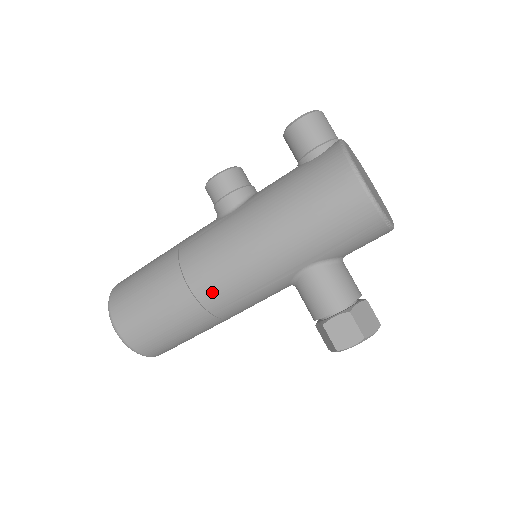
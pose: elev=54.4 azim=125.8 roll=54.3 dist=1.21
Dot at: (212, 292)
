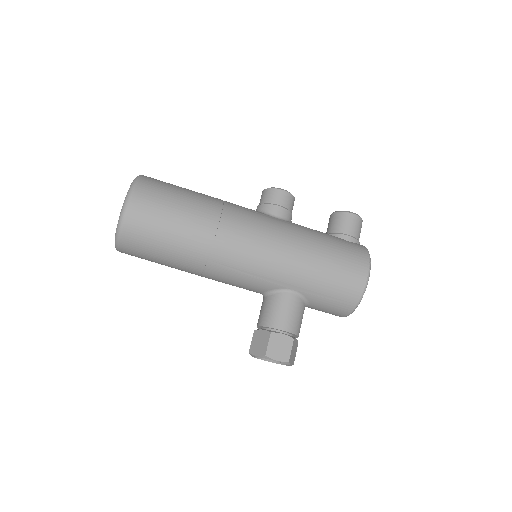
Dot at: (228, 248)
